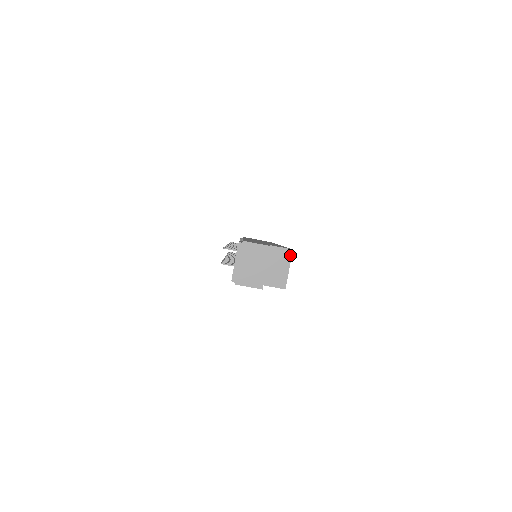
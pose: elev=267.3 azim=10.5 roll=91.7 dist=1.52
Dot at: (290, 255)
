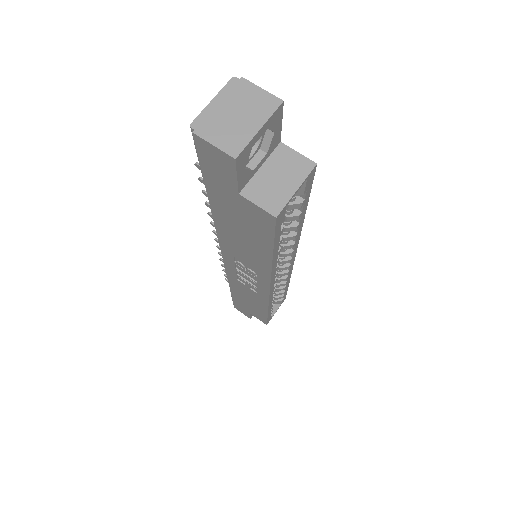
Dot at: (309, 170)
